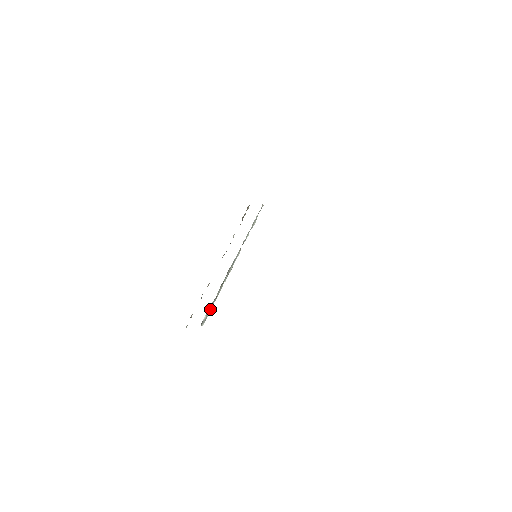
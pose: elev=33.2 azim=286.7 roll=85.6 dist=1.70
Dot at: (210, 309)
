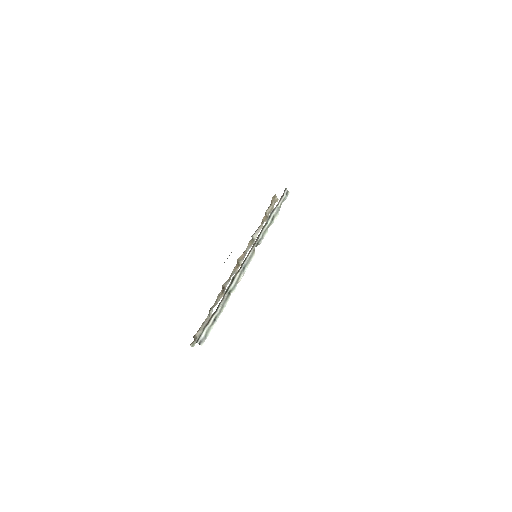
Dot at: (212, 325)
